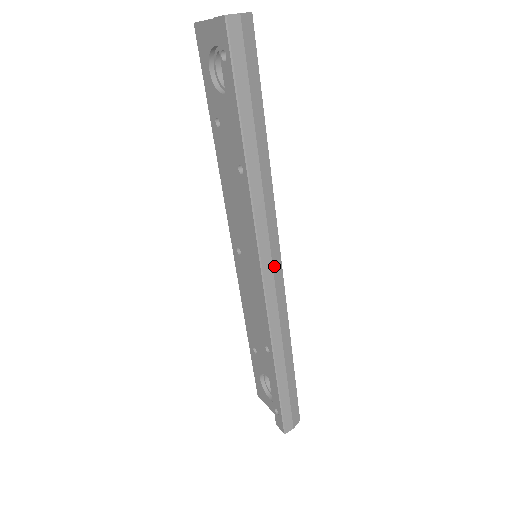
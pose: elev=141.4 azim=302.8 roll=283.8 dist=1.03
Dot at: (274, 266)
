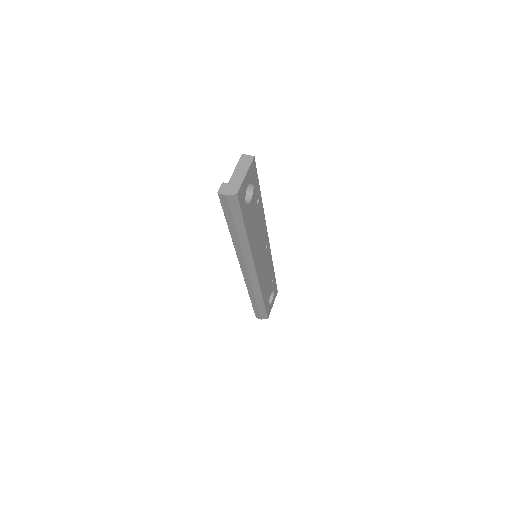
Dot at: (249, 272)
